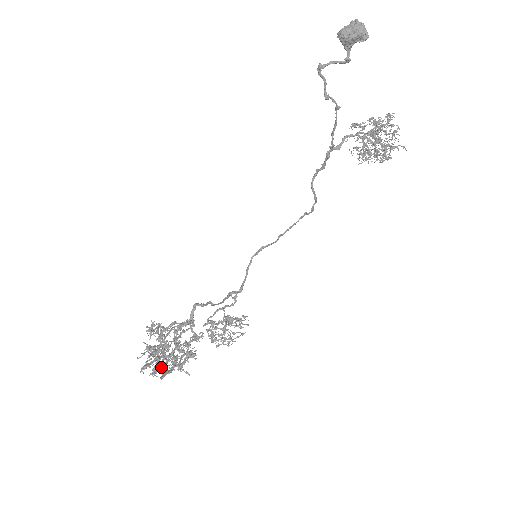
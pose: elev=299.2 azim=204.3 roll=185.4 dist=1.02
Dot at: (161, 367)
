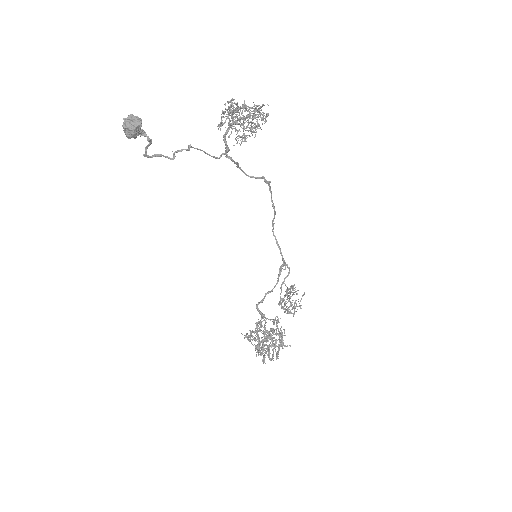
Dot at: (273, 352)
